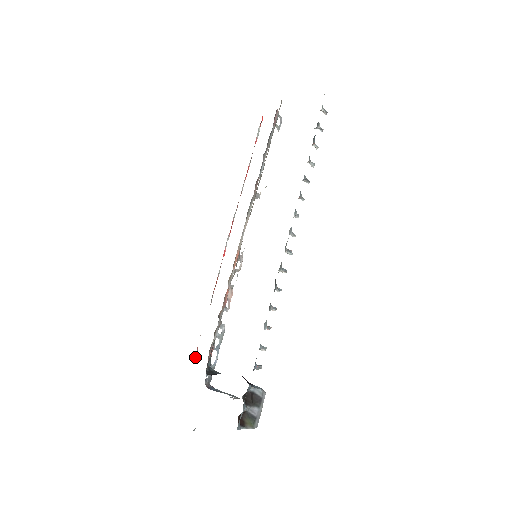
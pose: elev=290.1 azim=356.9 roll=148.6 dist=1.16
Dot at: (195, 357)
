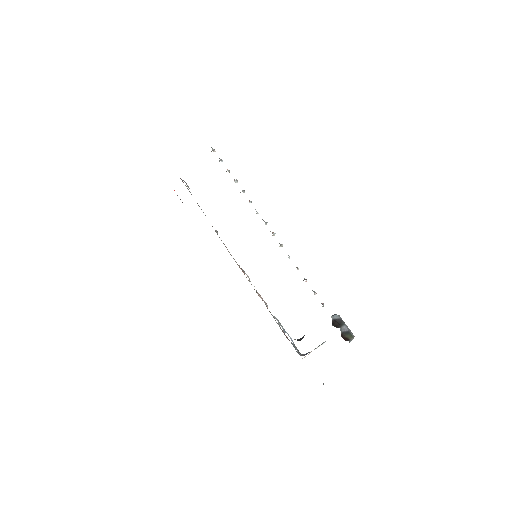
Dot at: occluded
